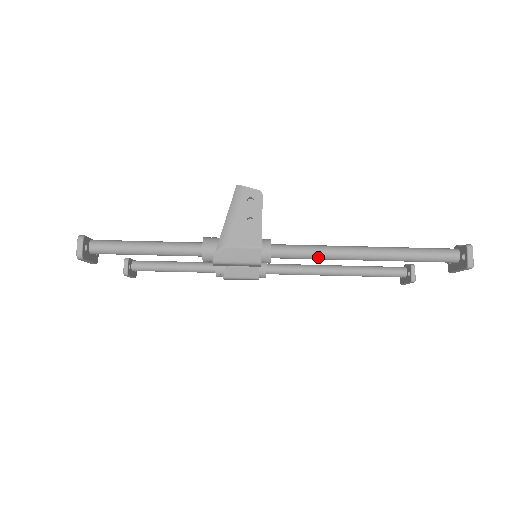
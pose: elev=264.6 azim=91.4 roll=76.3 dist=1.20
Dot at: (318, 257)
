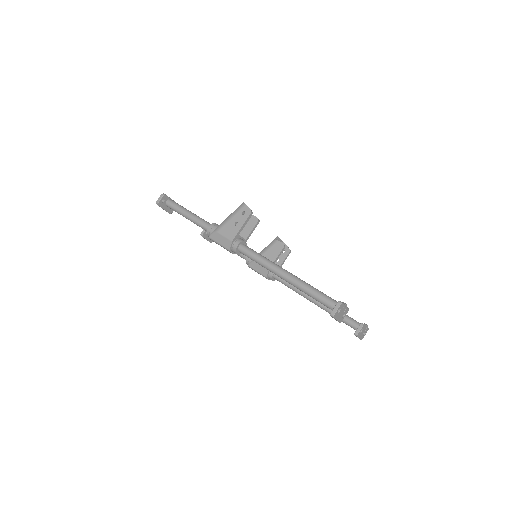
Dot at: (260, 264)
